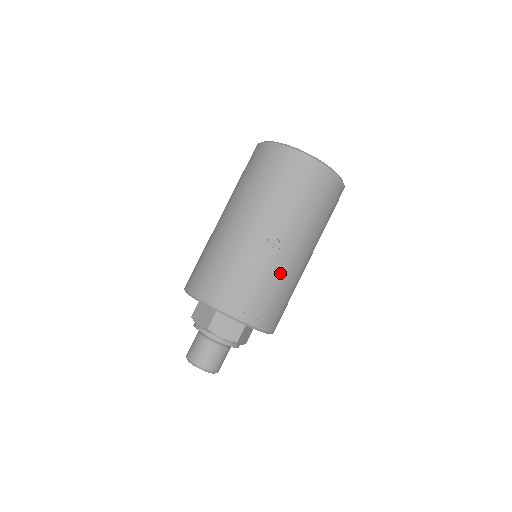
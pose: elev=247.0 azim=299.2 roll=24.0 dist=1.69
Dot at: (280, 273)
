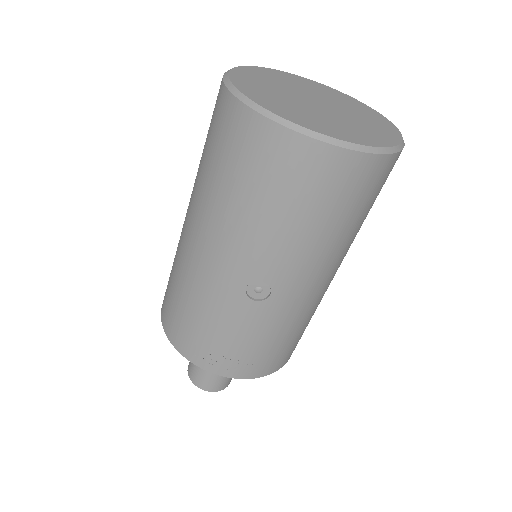
Dot at: (278, 320)
